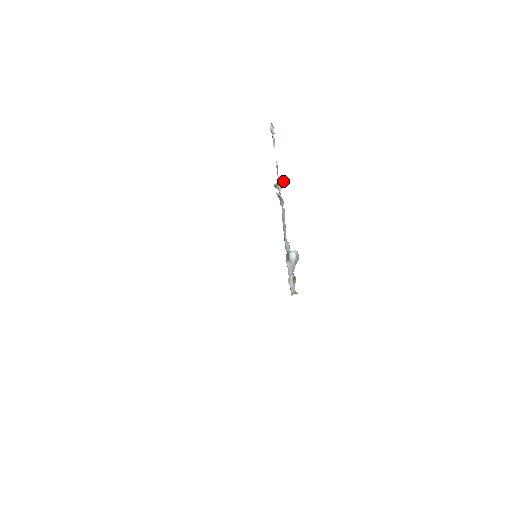
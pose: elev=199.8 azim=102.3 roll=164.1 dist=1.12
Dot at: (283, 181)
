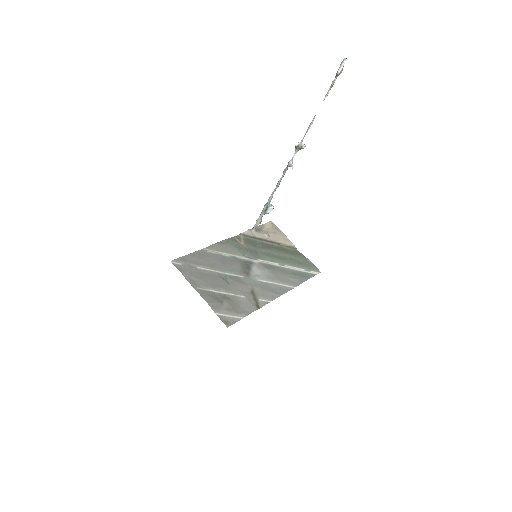
Dot at: occluded
